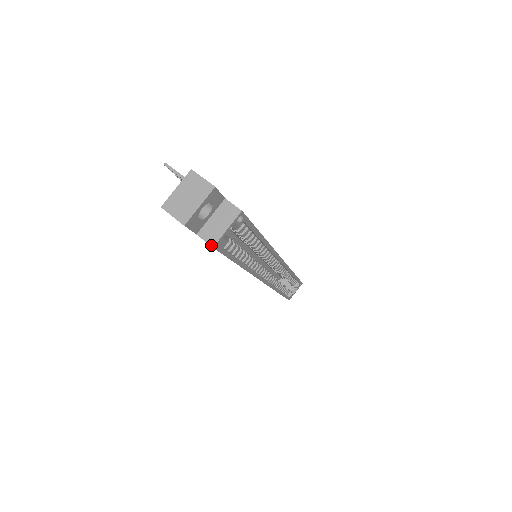
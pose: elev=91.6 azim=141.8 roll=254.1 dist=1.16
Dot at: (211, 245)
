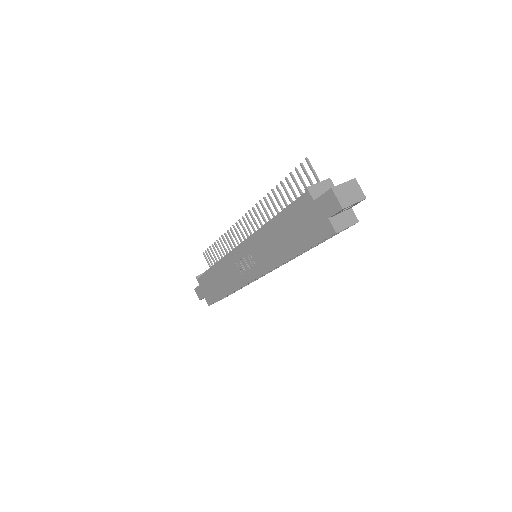
Dot at: (336, 231)
